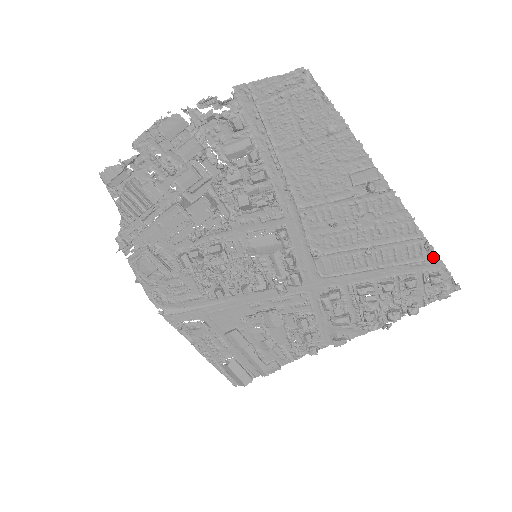
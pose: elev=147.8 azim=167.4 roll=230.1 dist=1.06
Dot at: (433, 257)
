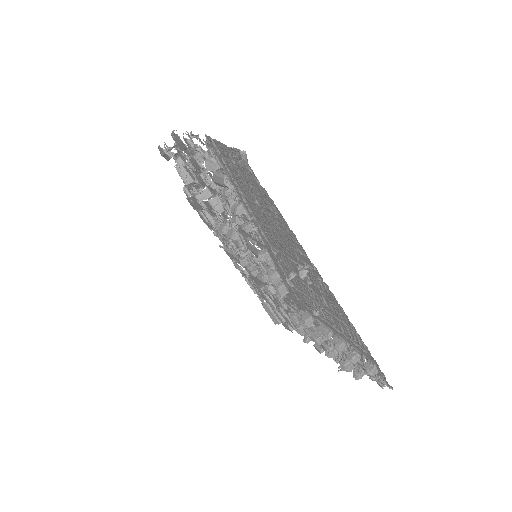
Dot at: (368, 352)
